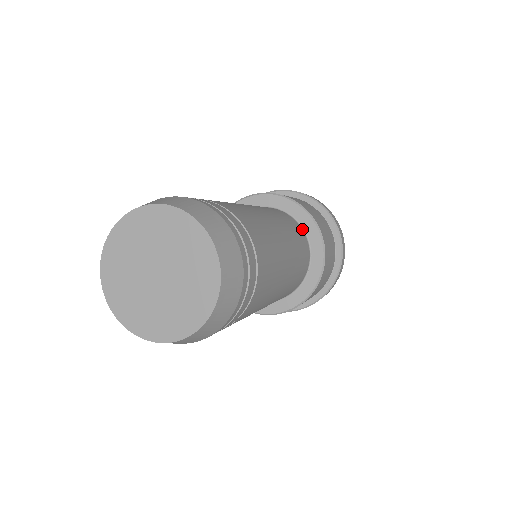
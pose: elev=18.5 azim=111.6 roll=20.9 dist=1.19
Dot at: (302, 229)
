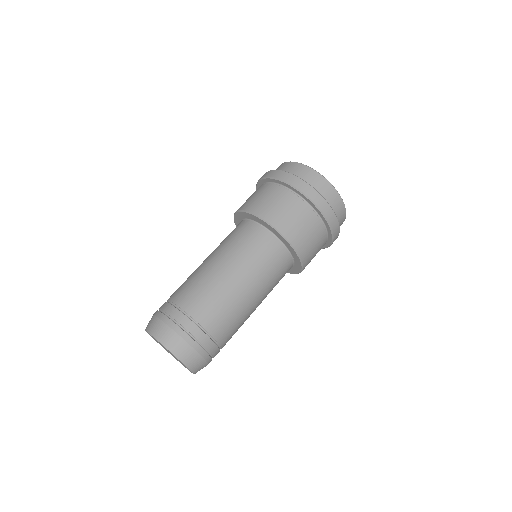
Dot at: (268, 231)
